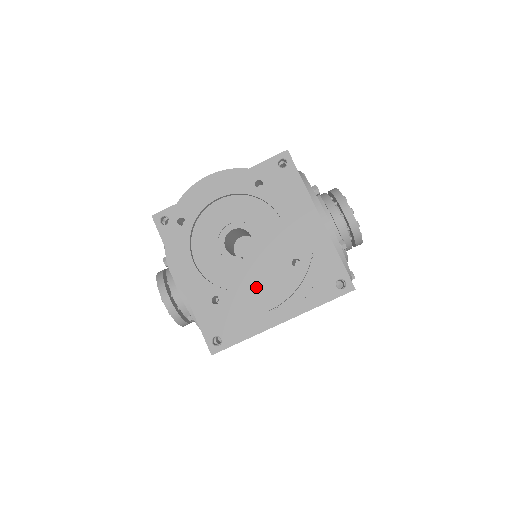
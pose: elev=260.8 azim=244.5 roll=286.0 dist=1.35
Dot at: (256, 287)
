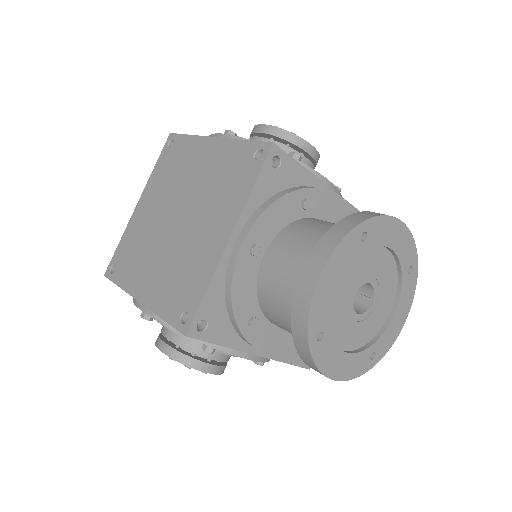
Dot at: (393, 316)
